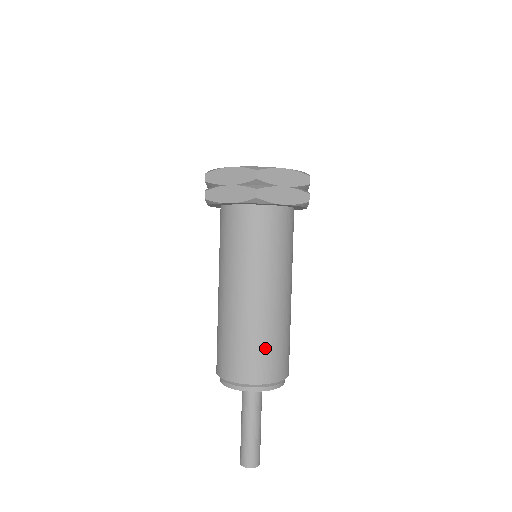
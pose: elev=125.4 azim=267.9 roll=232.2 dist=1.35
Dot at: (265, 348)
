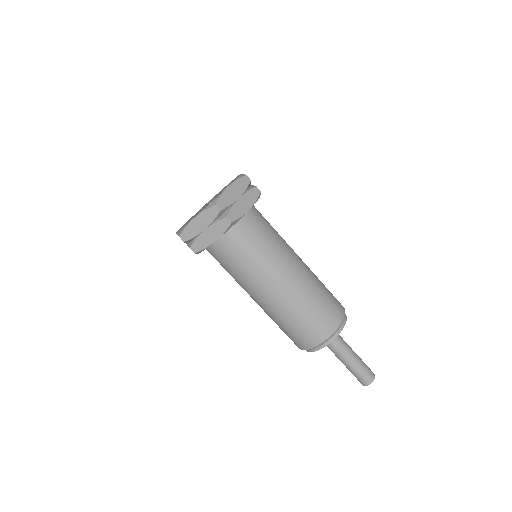
Dot at: (319, 306)
